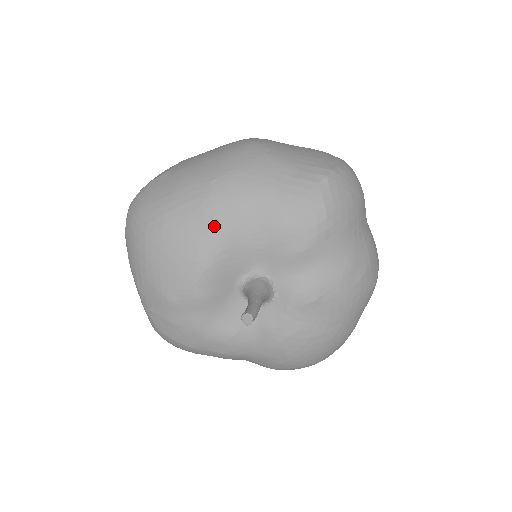
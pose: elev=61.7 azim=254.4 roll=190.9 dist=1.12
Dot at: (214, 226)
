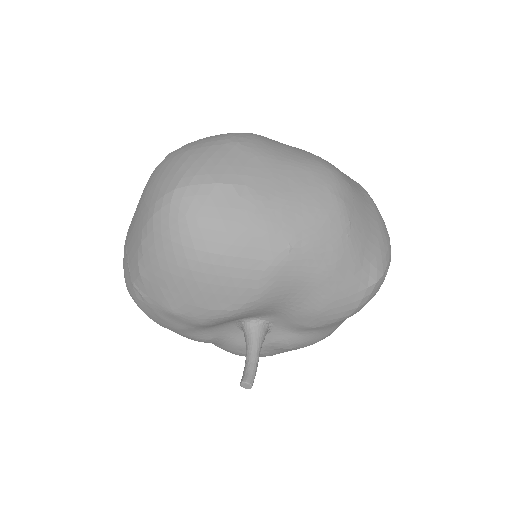
Dot at: (263, 293)
